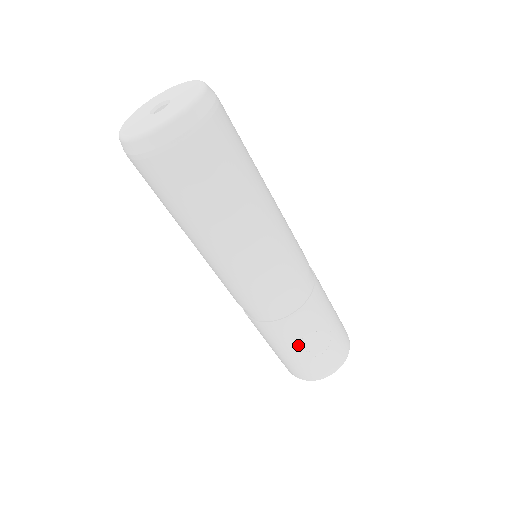
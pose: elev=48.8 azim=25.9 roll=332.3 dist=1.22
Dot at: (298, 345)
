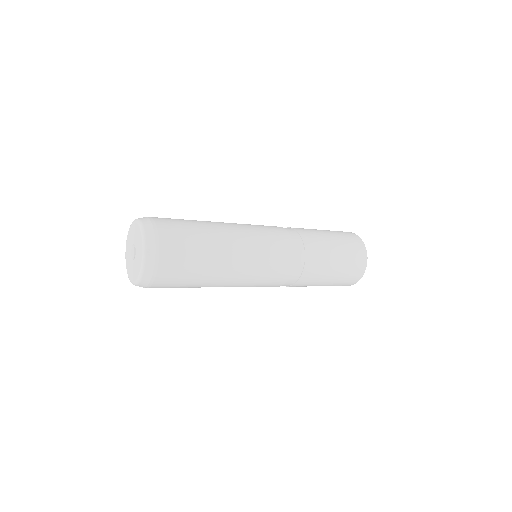
Dot at: occluded
